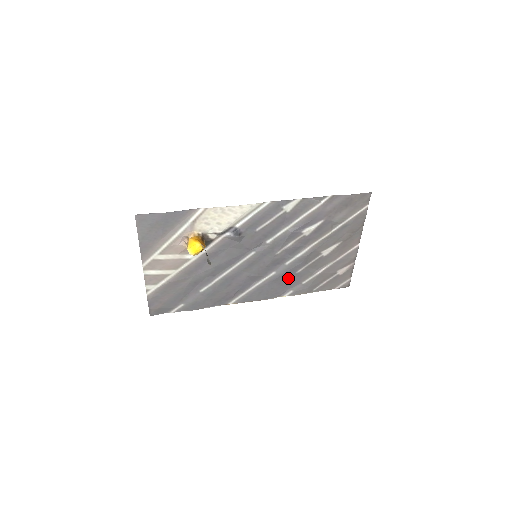
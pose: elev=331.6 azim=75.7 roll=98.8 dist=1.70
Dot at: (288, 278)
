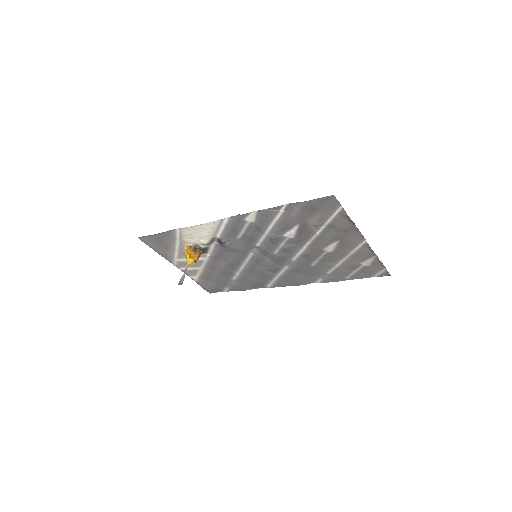
Dot at: (306, 270)
